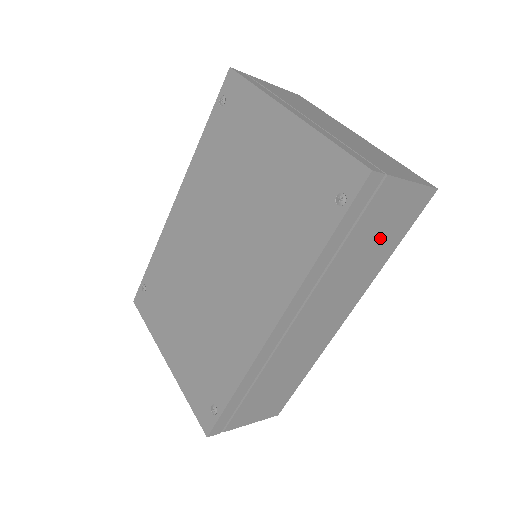
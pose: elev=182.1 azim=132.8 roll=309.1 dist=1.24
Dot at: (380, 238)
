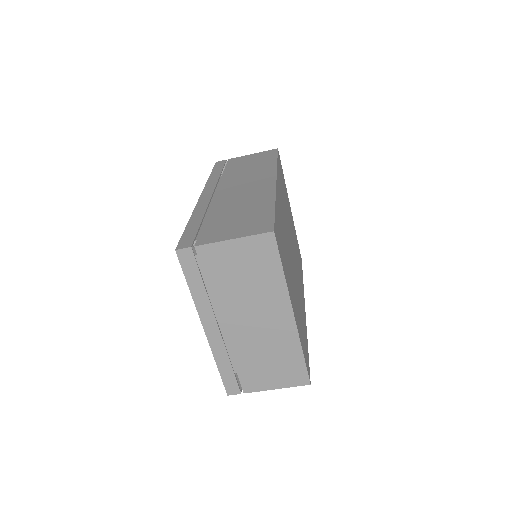
Dot at: (254, 164)
